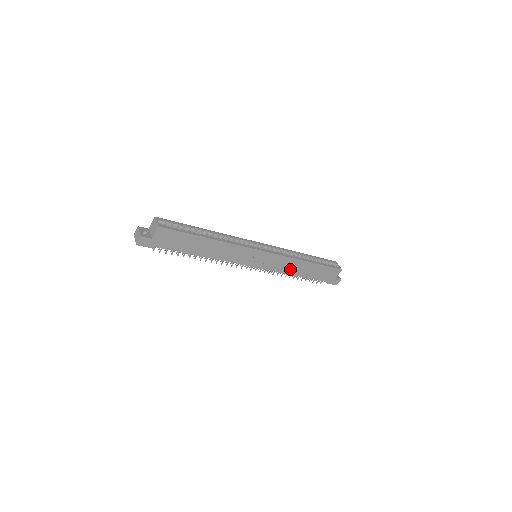
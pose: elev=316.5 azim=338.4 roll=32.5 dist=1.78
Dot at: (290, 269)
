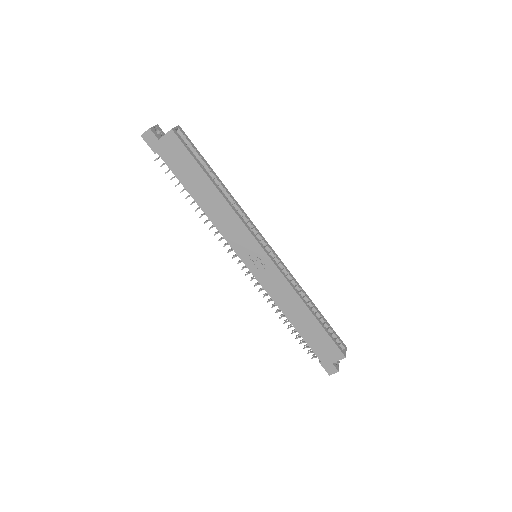
Dot at: (284, 303)
